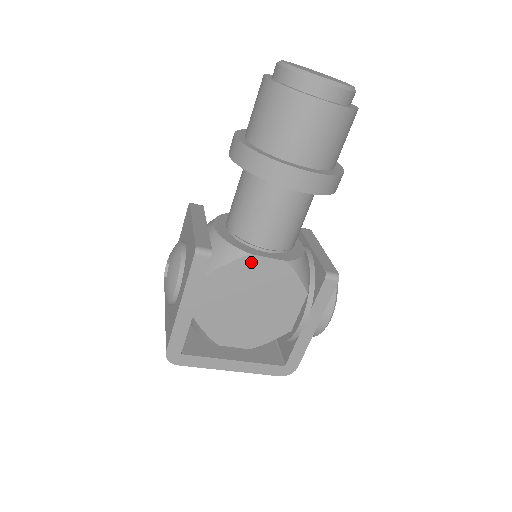
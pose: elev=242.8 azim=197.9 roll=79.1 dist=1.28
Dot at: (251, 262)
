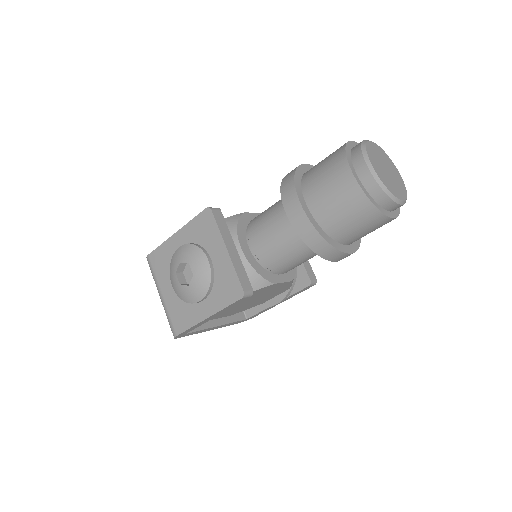
Dot at: (270, 286)
